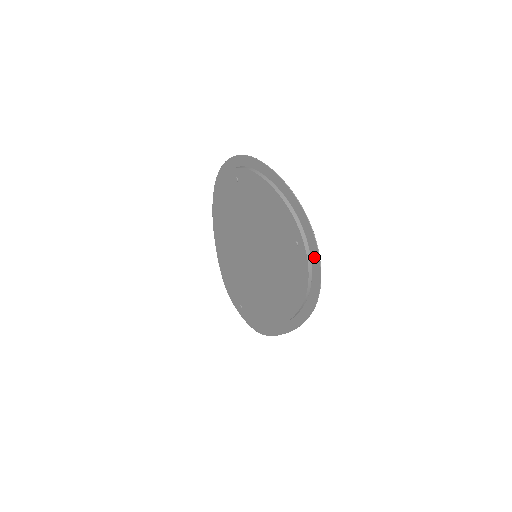
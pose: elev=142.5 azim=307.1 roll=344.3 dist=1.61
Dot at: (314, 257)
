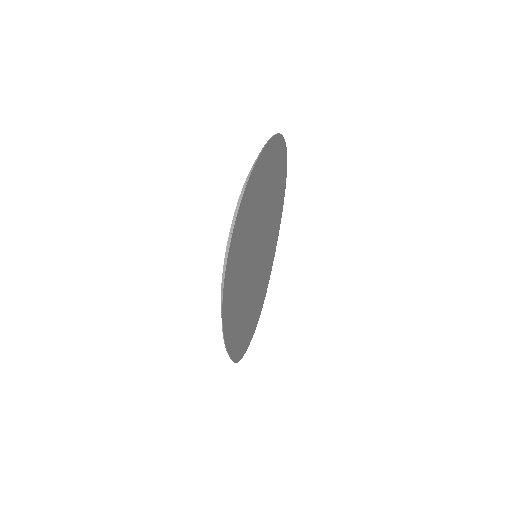
Dot at: (234, 235)
